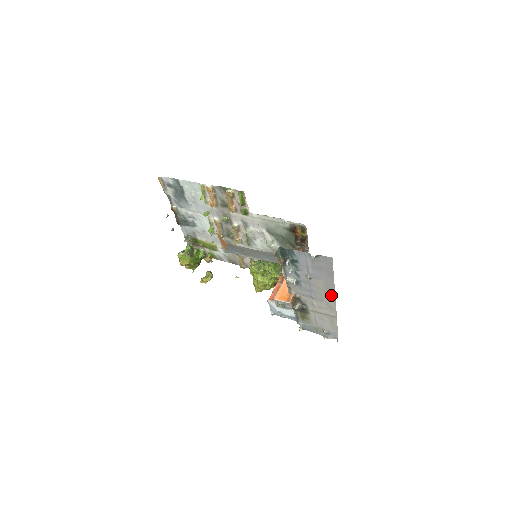
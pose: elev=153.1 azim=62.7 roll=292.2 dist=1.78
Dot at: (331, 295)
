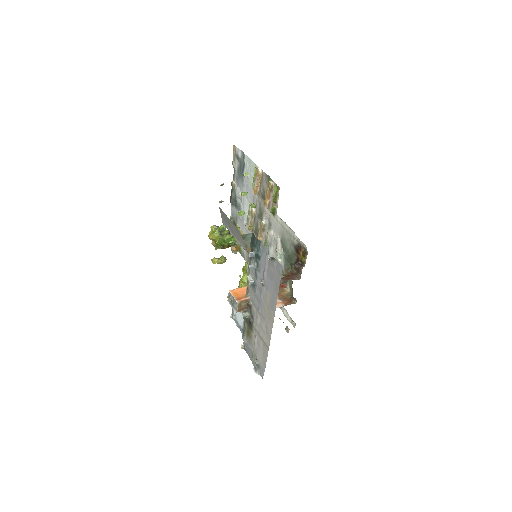
Dot at: (272, 316)
